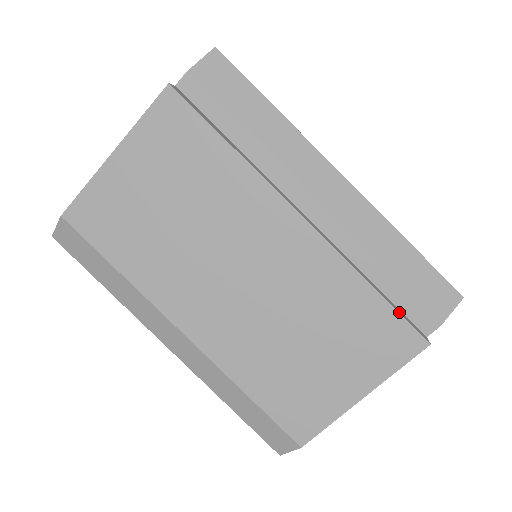
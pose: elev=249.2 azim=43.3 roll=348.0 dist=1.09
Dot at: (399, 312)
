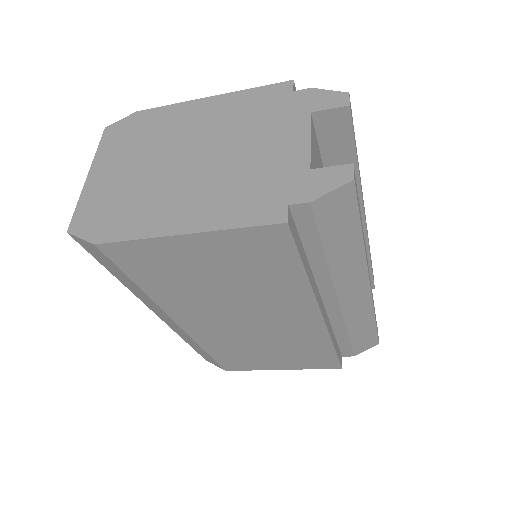
Dot at: (338, 356)
